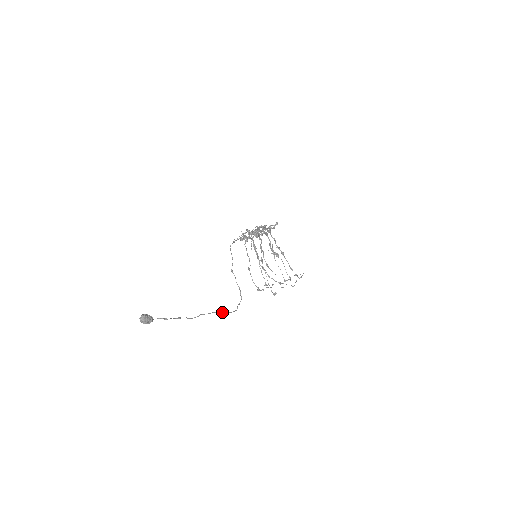
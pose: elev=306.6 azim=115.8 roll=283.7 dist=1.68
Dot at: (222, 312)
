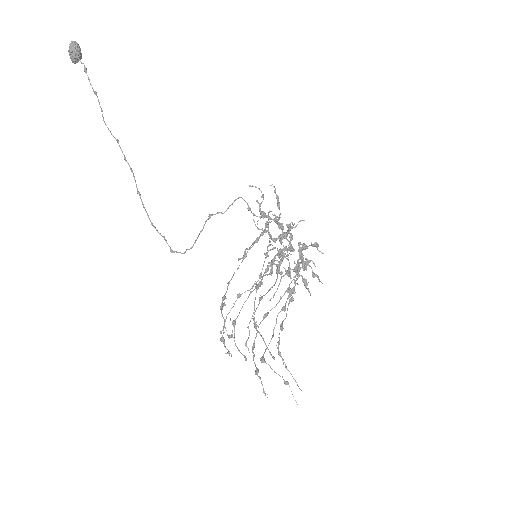
Dot at: occluded
